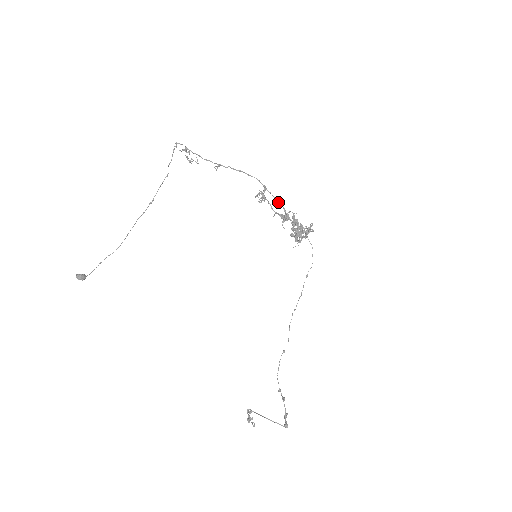
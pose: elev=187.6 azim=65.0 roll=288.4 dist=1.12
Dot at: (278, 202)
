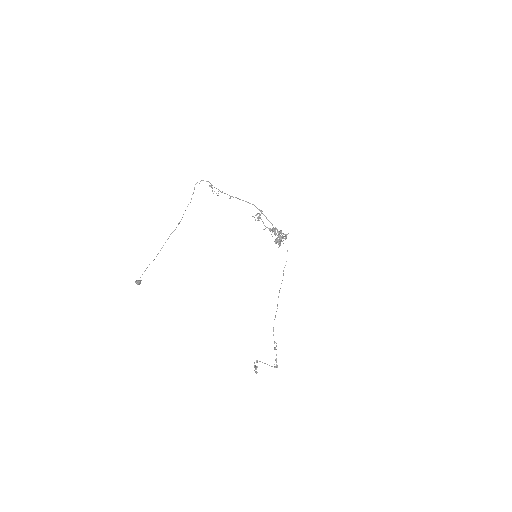
Dot at: occluded
